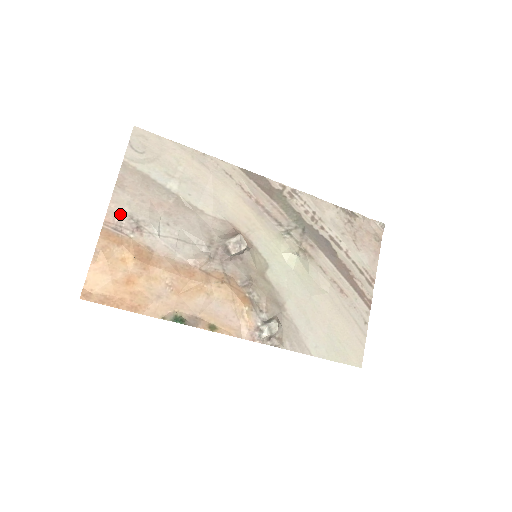
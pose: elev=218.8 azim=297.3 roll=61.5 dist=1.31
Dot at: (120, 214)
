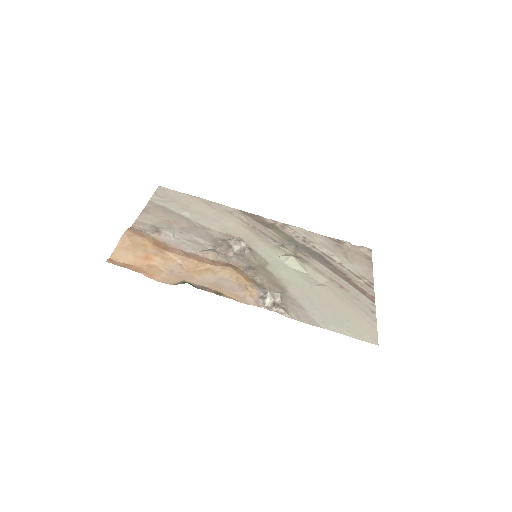
Dot at: (144, 224)
